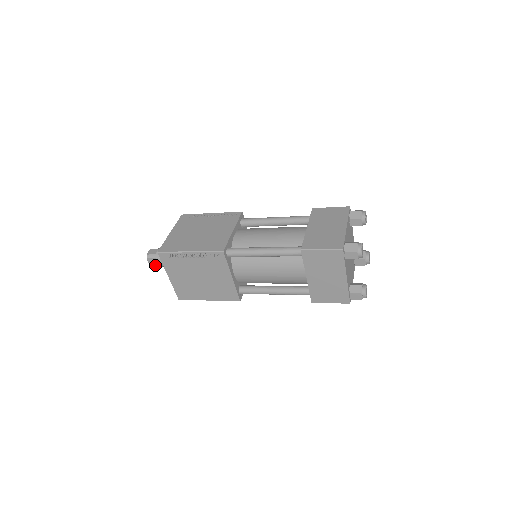
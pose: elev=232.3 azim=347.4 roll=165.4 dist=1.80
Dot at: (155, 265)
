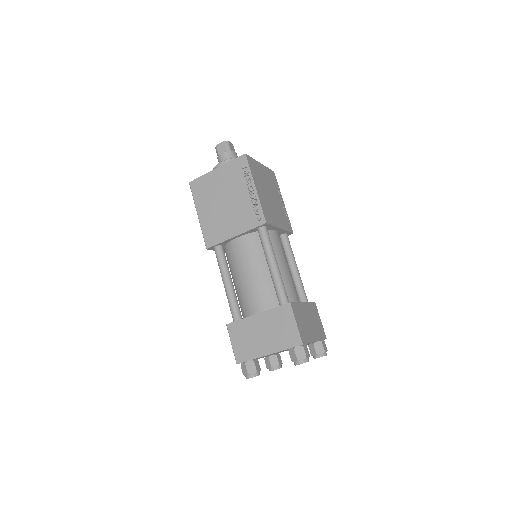
Dot at: occluded
